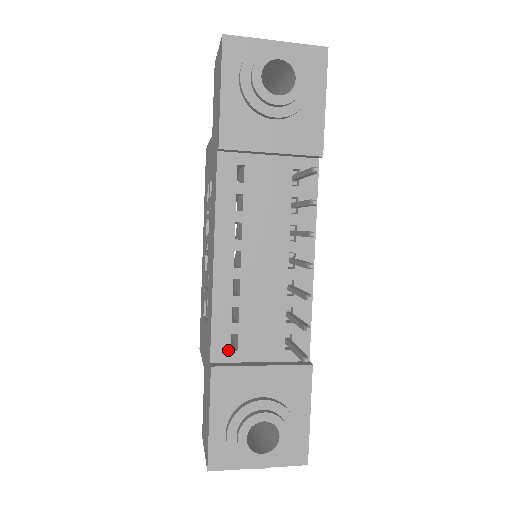
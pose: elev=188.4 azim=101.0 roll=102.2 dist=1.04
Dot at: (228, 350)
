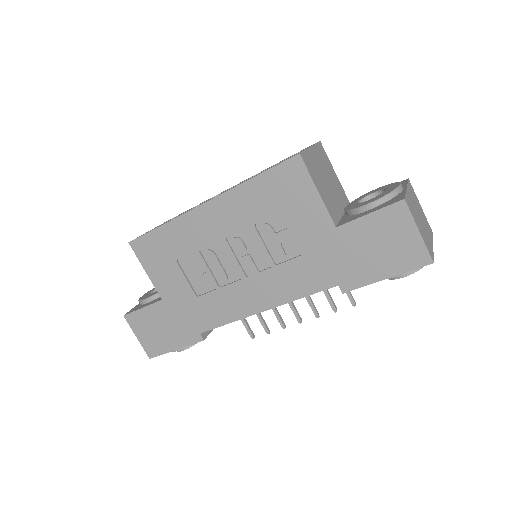
Dot at: occluded
